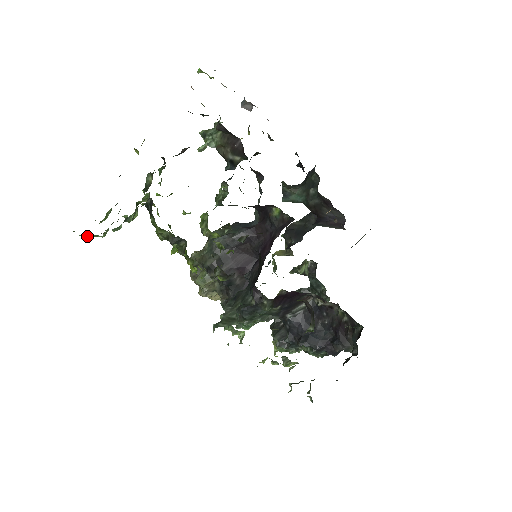
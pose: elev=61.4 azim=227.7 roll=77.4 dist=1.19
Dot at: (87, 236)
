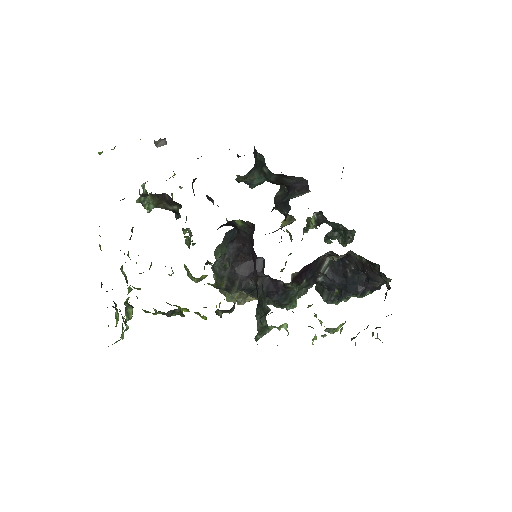
Dot at: occluded
